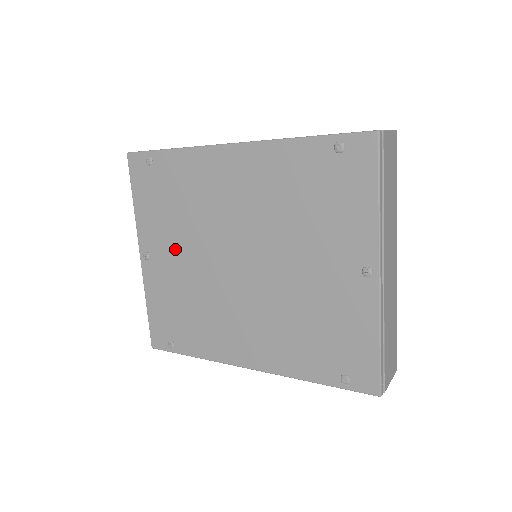
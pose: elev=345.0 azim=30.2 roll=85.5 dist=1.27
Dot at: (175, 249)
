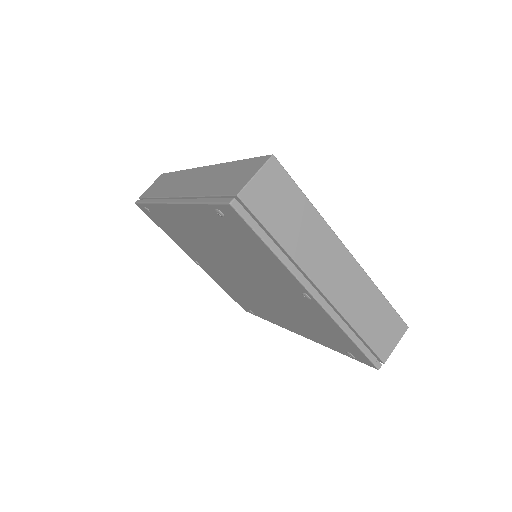
Dot at: (205, 261)
